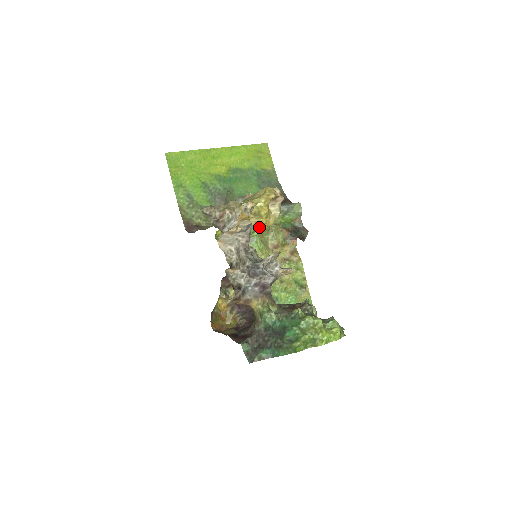
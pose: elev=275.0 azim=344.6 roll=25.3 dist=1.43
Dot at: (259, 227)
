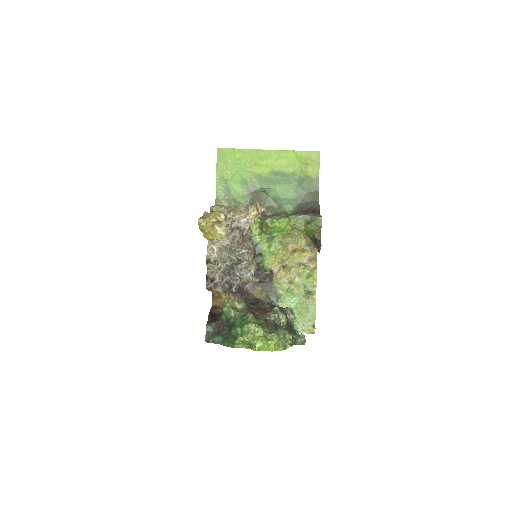
Dot at: (277, 230)
